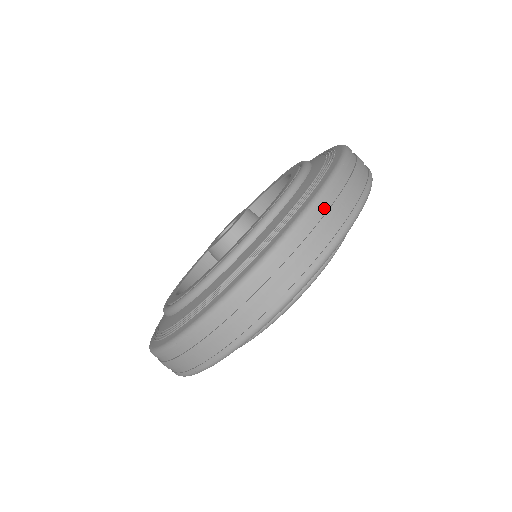
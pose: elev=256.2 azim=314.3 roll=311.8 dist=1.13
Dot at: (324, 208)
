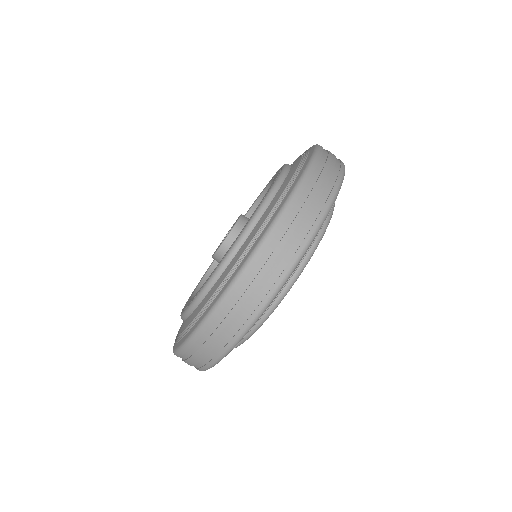
Dot at: (323, 158)
